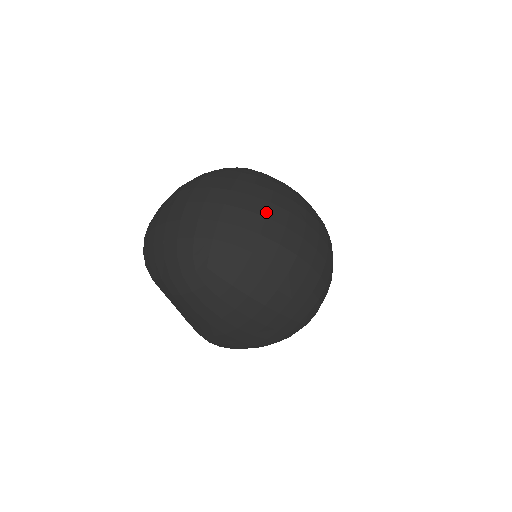
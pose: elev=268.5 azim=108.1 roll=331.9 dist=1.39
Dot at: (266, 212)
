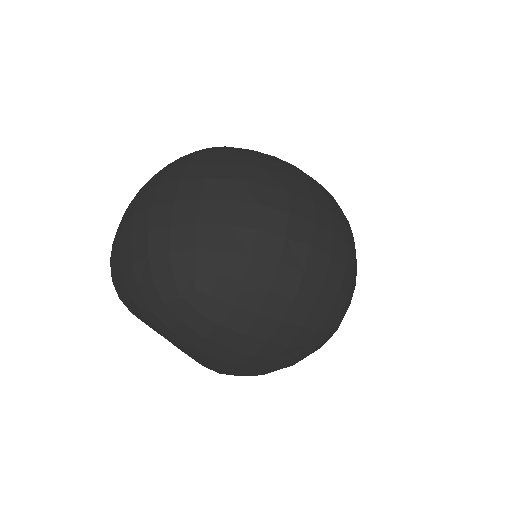
Dot at: (258, 198)
